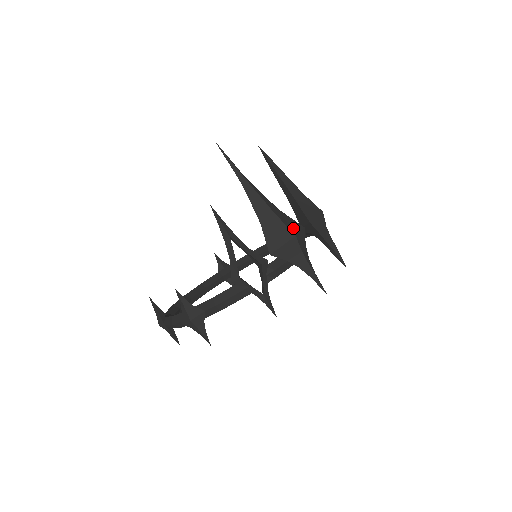
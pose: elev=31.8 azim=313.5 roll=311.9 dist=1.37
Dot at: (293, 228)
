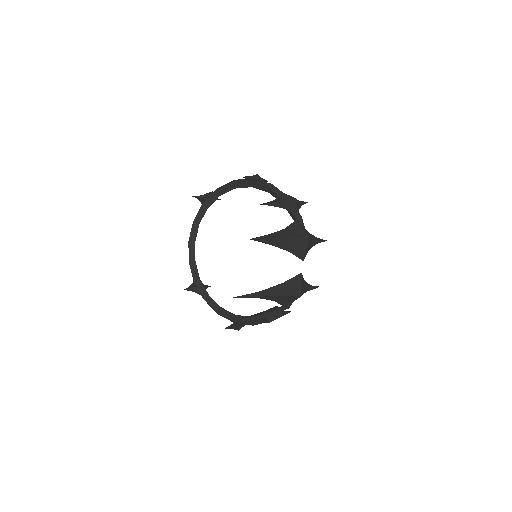
Dot at: (297, 290)
